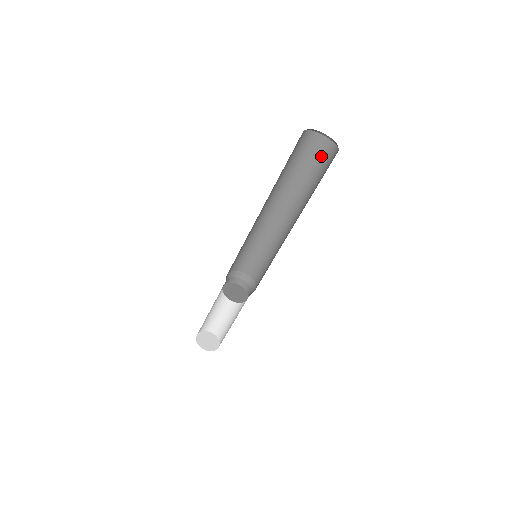
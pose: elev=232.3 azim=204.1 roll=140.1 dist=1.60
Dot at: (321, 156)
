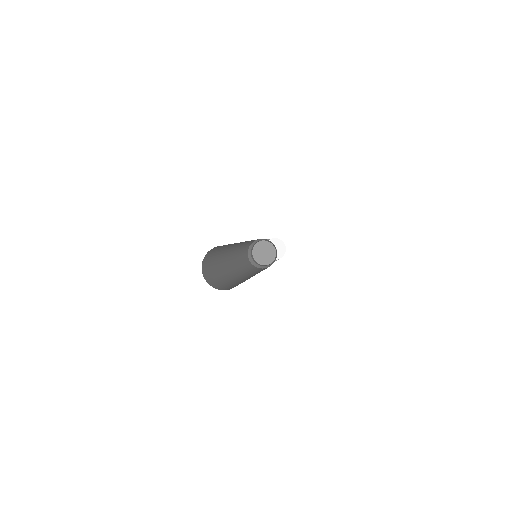
Dot at: occluded
